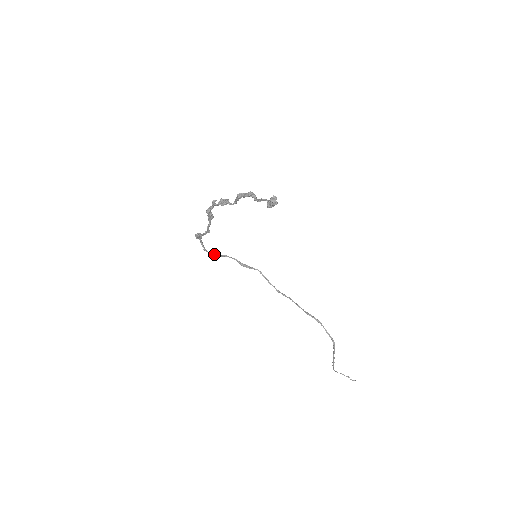
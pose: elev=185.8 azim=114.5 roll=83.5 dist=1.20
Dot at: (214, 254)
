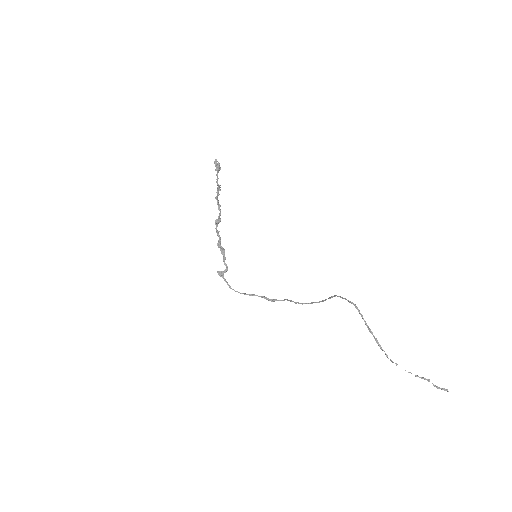
Dot at: (241, 293)
